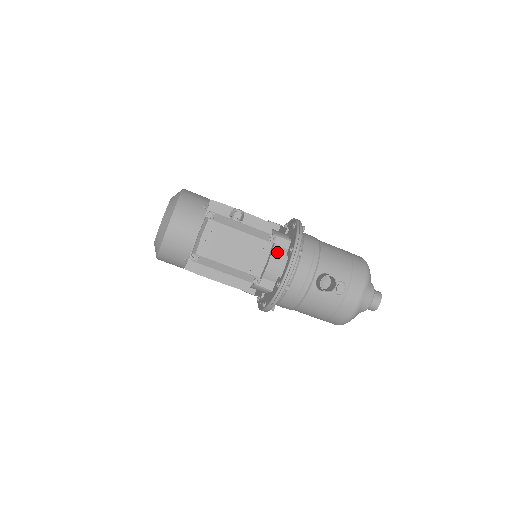
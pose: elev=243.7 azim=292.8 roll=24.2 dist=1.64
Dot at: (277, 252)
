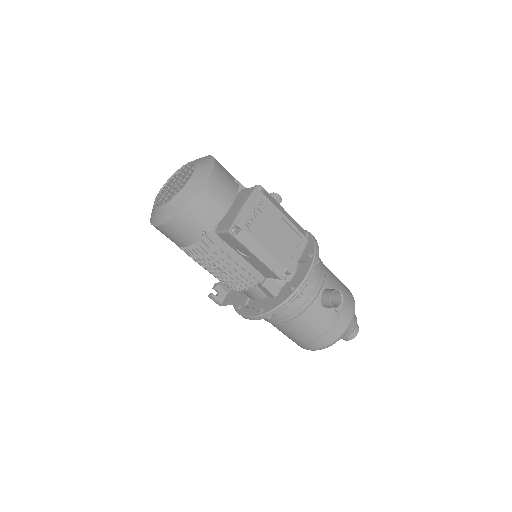
Dot at: occluded
